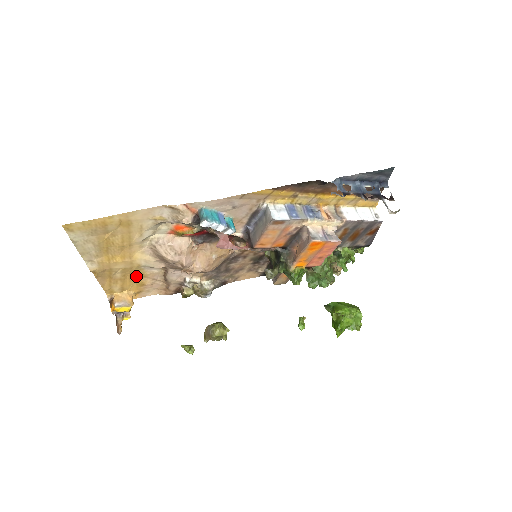
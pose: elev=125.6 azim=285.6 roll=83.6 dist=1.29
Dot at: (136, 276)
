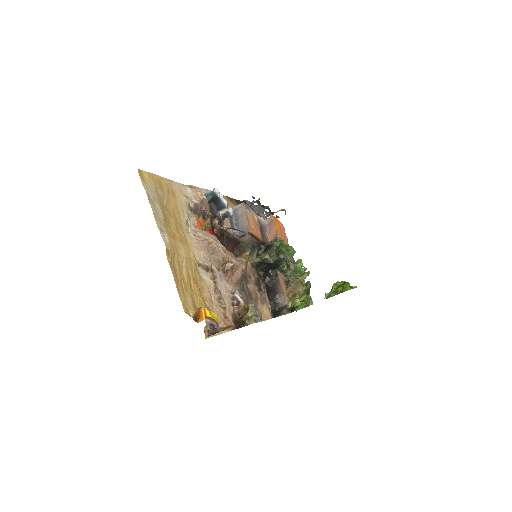
Dot at: (197, 284)
